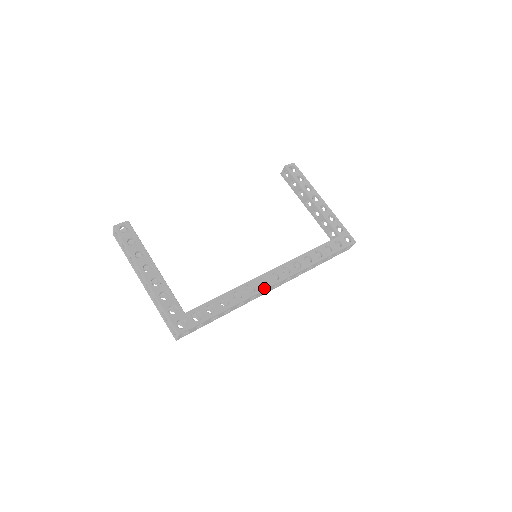
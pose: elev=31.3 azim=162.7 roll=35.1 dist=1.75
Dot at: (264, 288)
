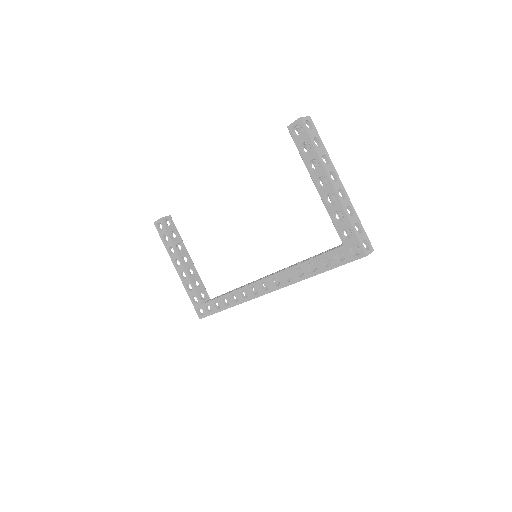
Dot at: (255, 297)
